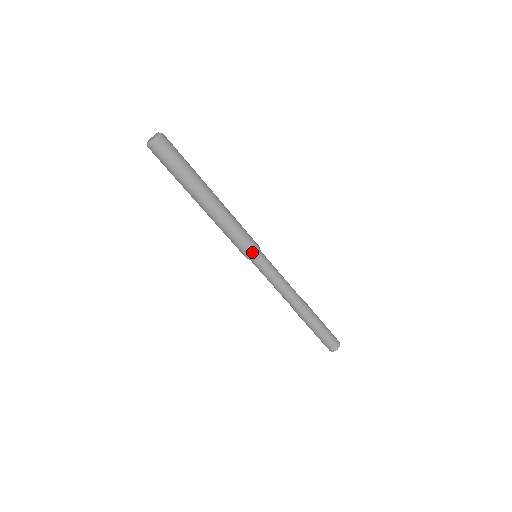
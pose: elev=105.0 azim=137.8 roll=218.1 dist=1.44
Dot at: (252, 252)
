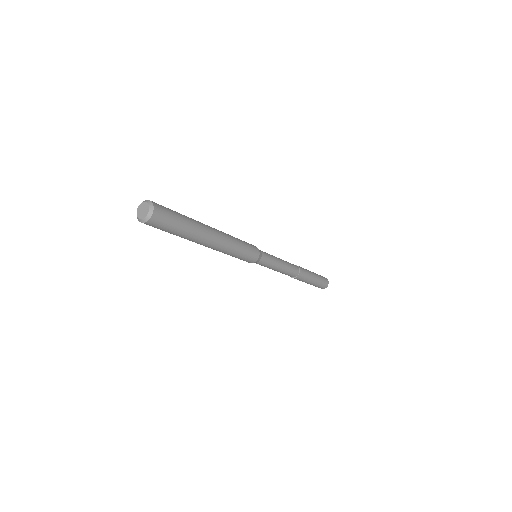
Dot at: (257, 254)
